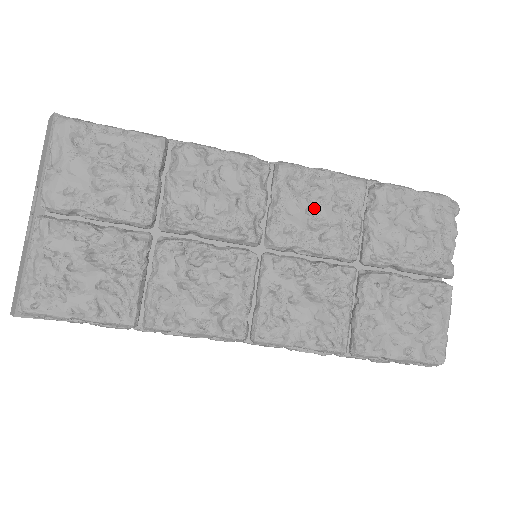
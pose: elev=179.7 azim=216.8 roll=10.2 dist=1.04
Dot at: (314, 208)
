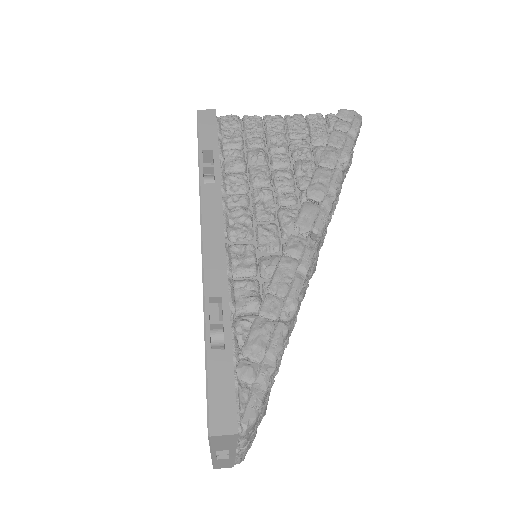
Dot at: occluded
